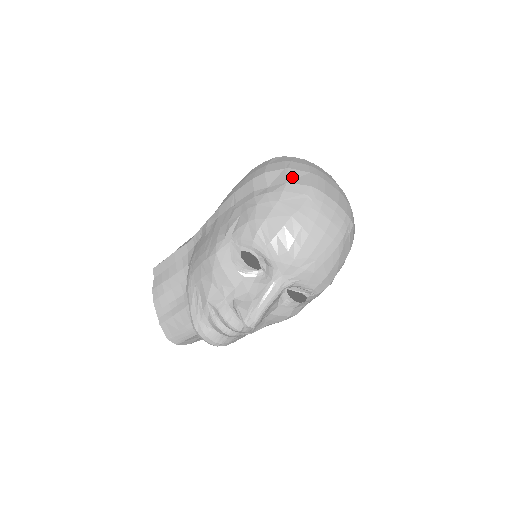
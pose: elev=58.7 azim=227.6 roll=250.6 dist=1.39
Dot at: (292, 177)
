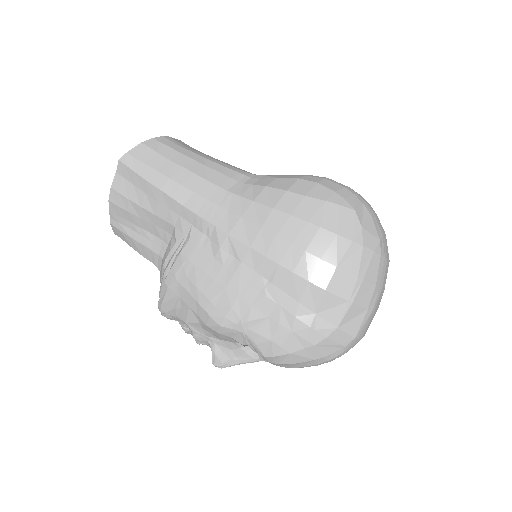
Dot at: (347, 319)
